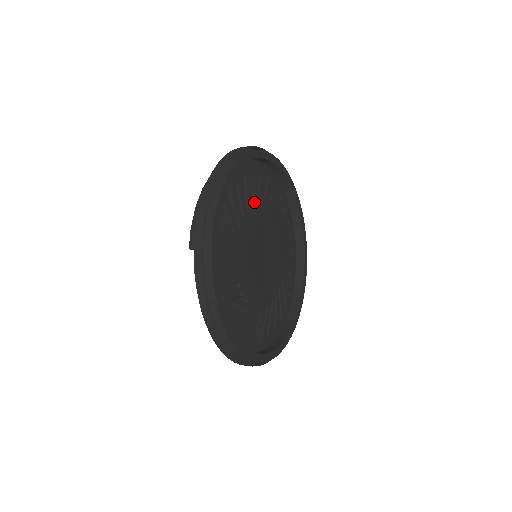
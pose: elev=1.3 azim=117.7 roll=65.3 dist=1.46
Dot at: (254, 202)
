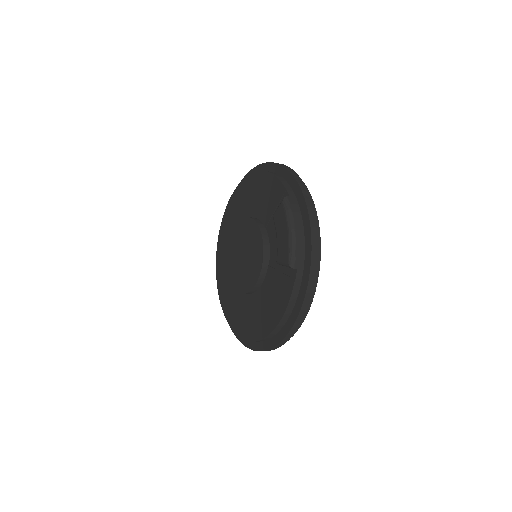
Dot at: occluded
